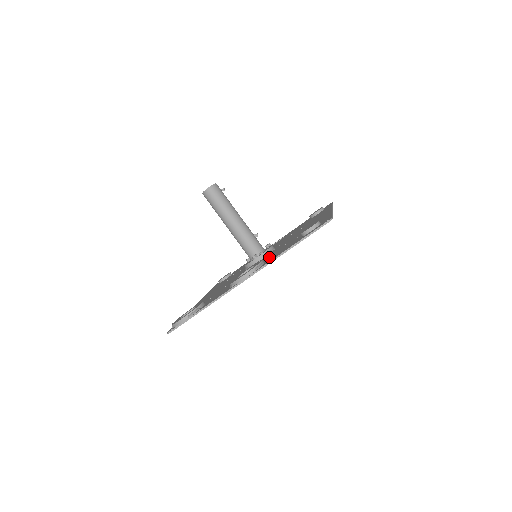
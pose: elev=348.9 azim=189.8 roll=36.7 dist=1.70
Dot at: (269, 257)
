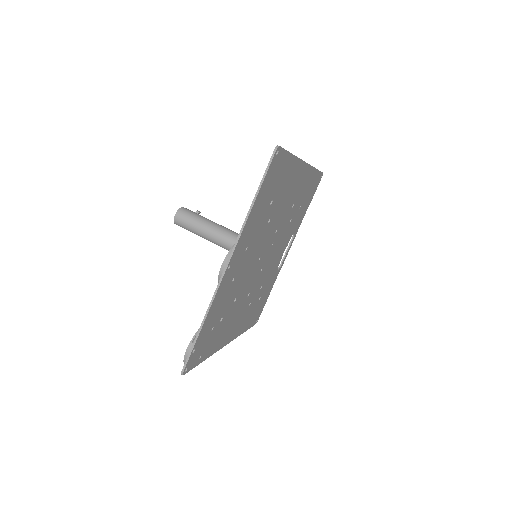
Dot at: occluded
